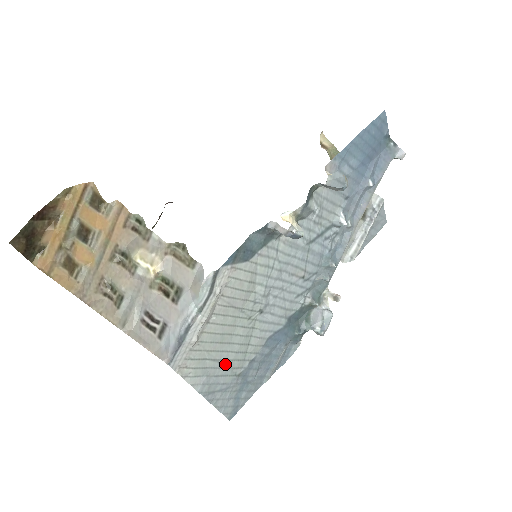
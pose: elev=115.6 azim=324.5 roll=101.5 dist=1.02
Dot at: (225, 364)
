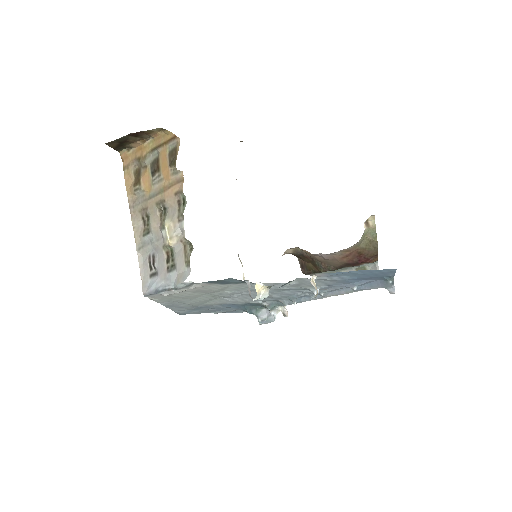
Dot at: (186, 303)
